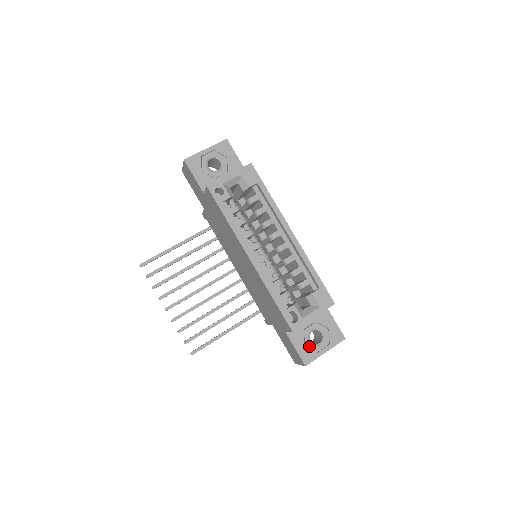
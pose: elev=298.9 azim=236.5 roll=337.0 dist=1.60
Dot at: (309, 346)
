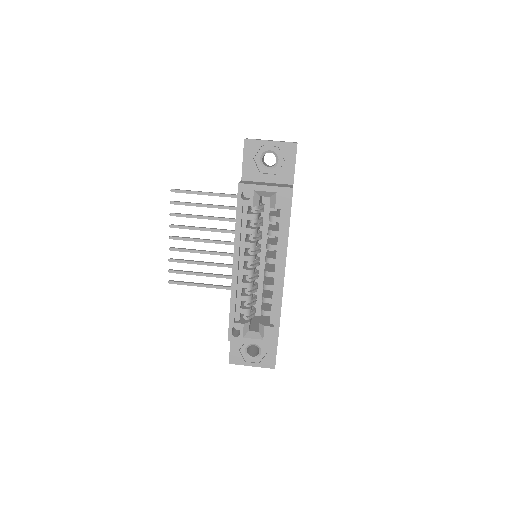
Dot at: (242, 353)
